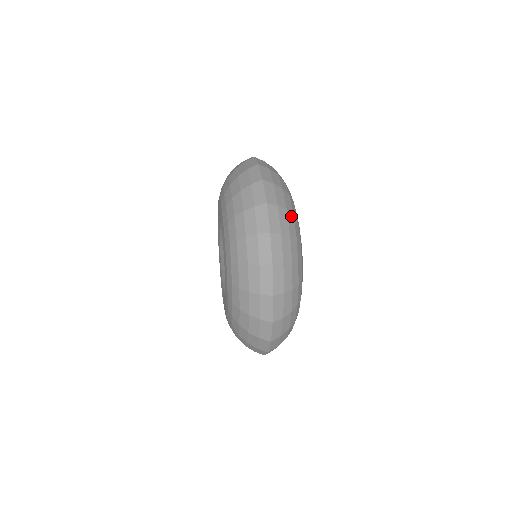
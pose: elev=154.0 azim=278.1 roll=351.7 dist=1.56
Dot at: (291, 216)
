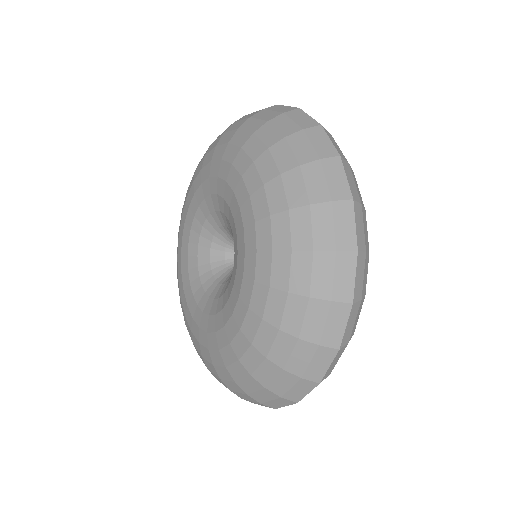
Dot at: occluded
